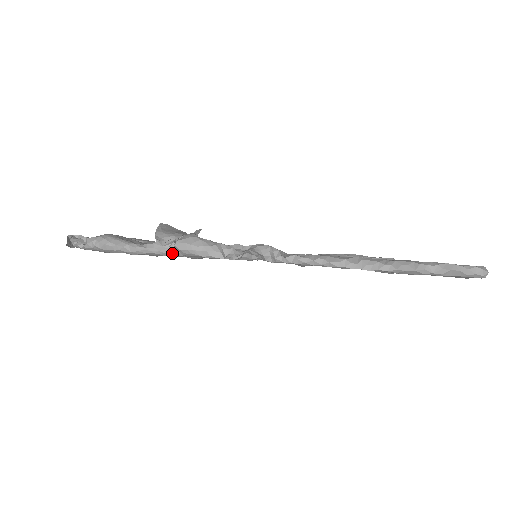
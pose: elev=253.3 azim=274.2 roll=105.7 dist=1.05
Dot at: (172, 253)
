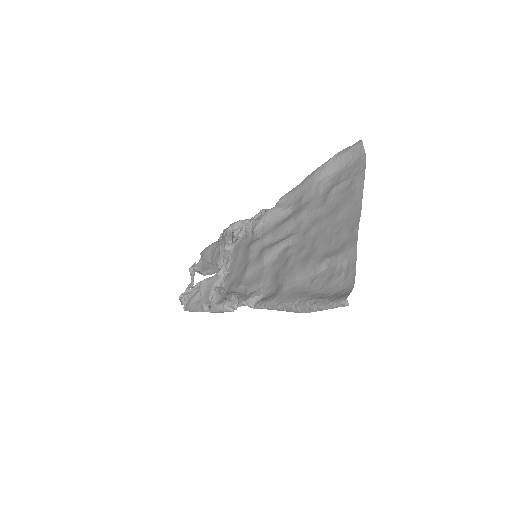
Dot at: occluded
